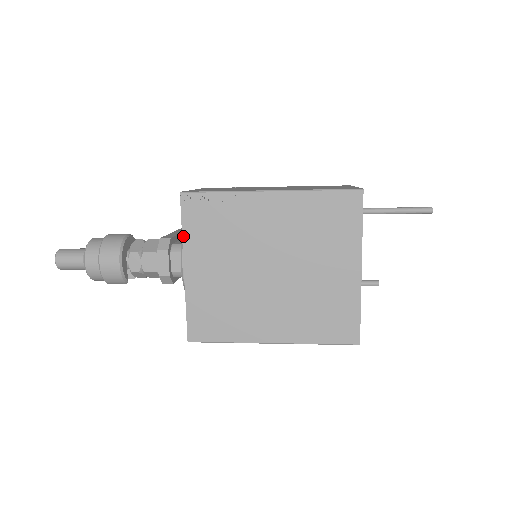
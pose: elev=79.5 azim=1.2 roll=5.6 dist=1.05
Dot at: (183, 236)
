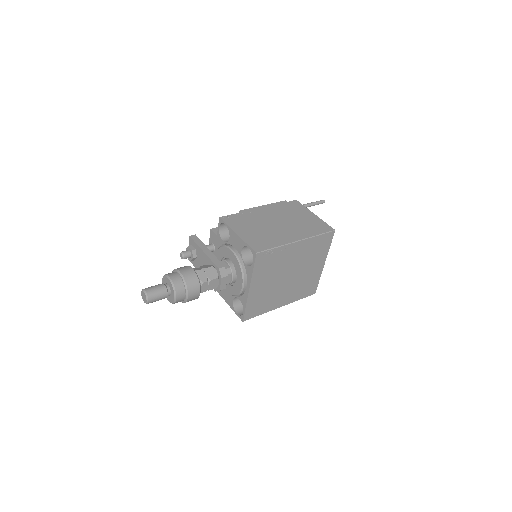
Dot at: (253, 274)
